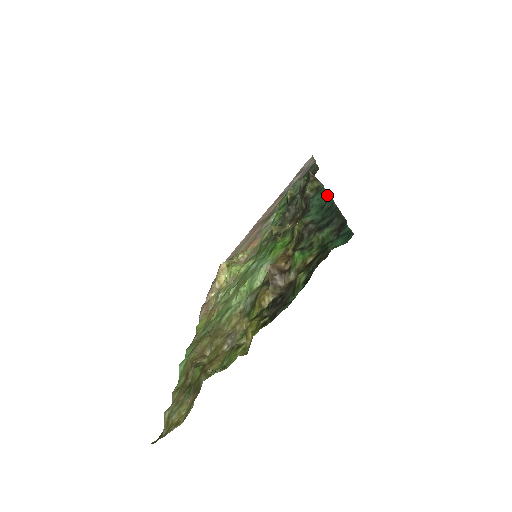
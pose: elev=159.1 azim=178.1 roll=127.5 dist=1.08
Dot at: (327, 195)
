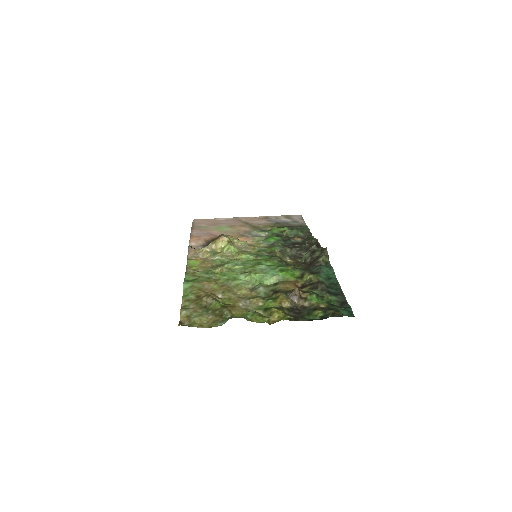
Dot at: (334, 274)
